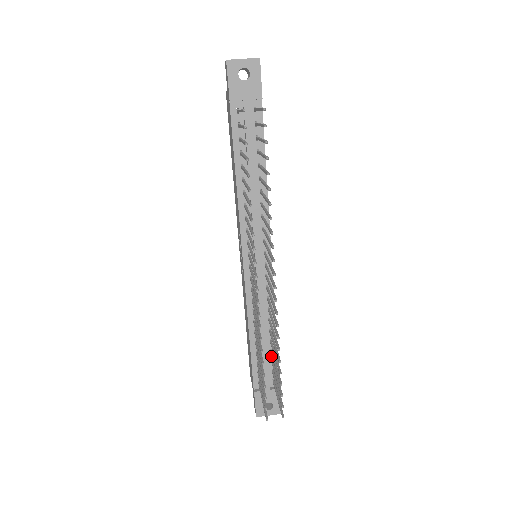
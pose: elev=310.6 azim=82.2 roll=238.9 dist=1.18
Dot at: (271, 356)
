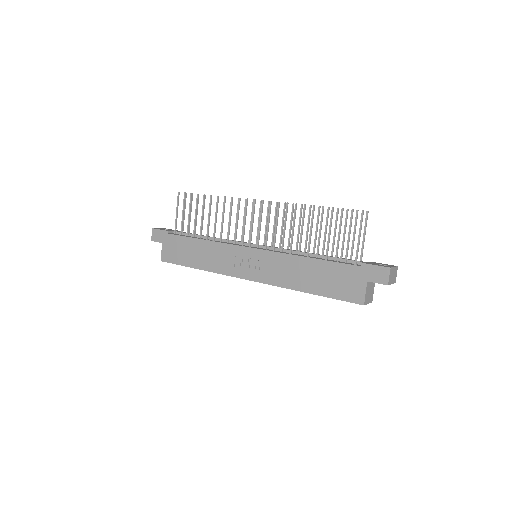
Dot at: occluded
